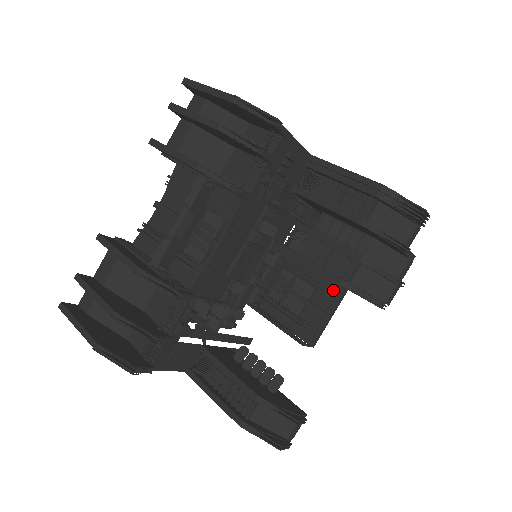
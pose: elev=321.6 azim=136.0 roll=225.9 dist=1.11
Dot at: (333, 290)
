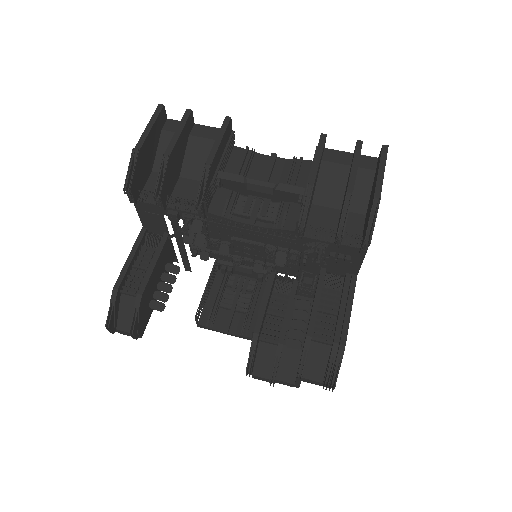
Dot at: (250, 328)
